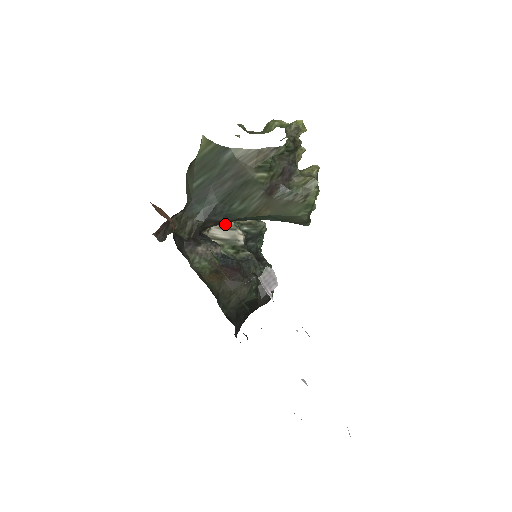
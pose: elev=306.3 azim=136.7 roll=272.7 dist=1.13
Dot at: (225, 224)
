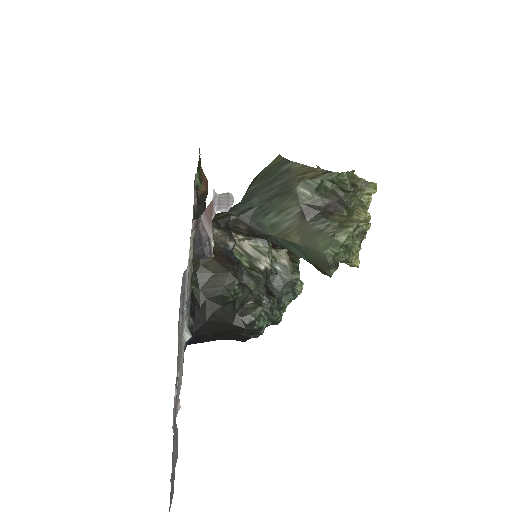
Dot at: (259, 246)
